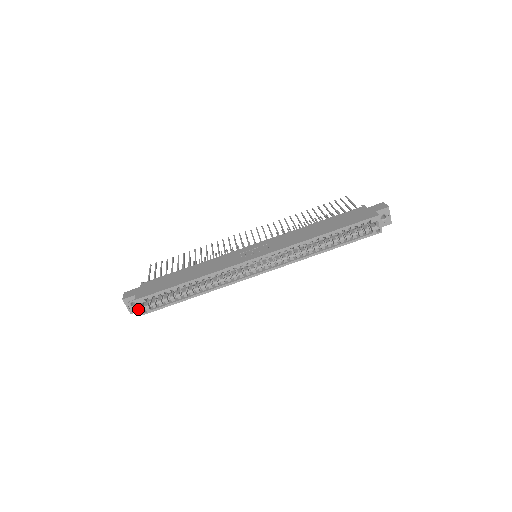
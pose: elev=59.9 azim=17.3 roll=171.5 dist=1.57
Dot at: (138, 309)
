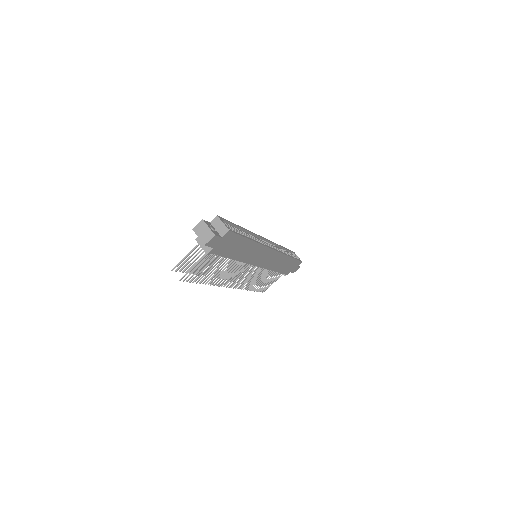
Dot at: (218, 235)
